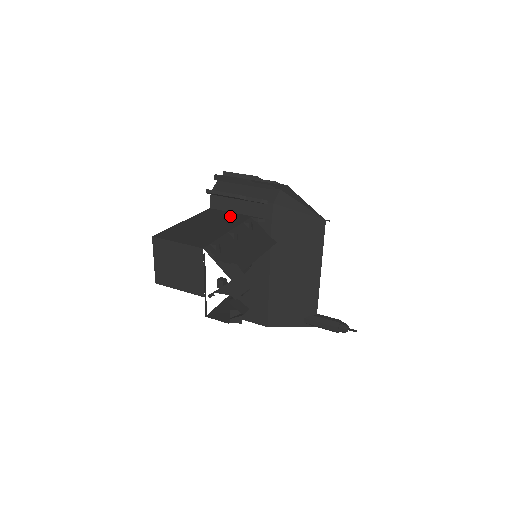
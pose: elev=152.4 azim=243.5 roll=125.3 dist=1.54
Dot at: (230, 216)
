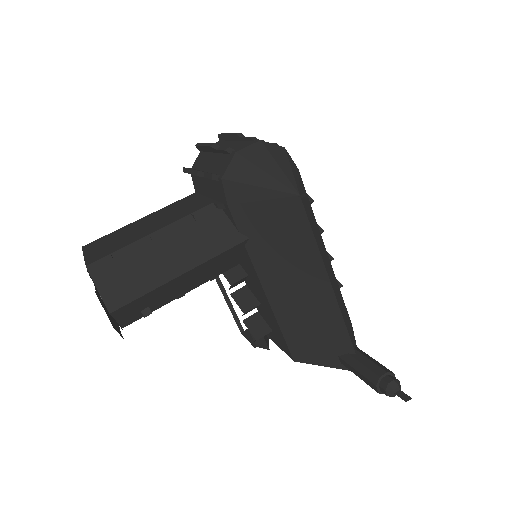
Dot at: (193, 204)
